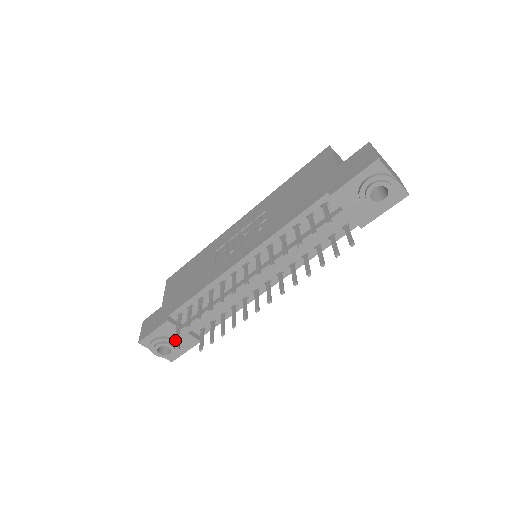
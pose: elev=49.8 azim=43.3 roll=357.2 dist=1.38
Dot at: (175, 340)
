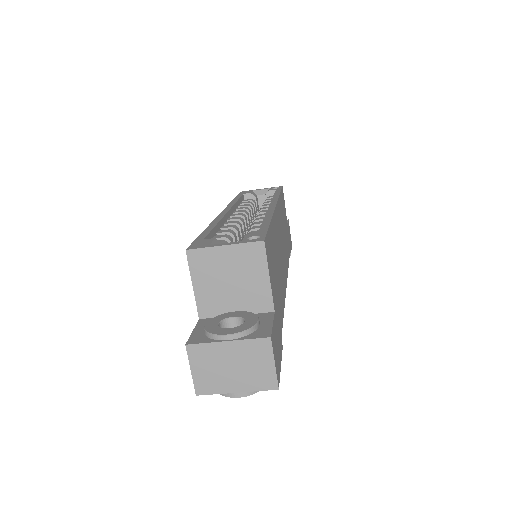
Dot at: occluded
